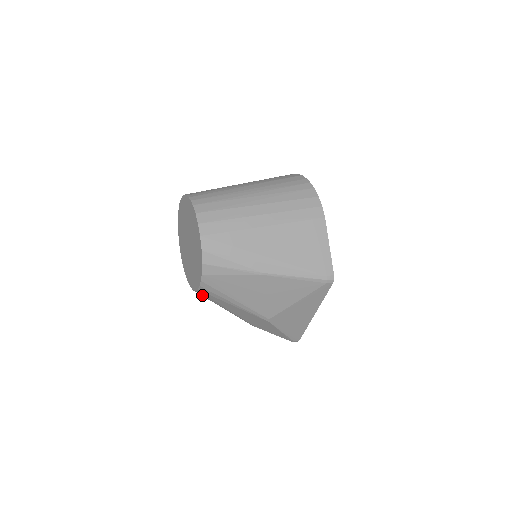
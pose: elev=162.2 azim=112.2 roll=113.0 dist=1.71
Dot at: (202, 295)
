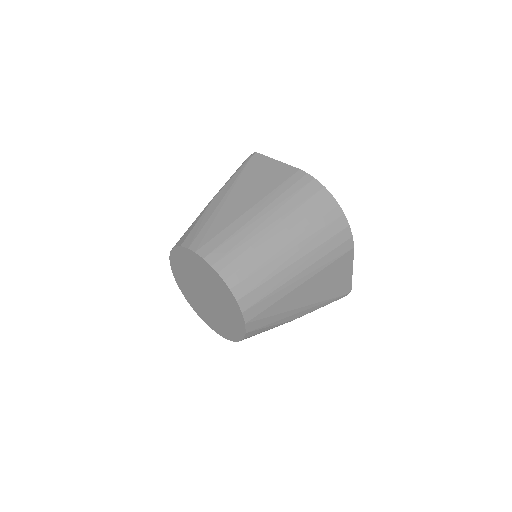
Dot at: occluded
